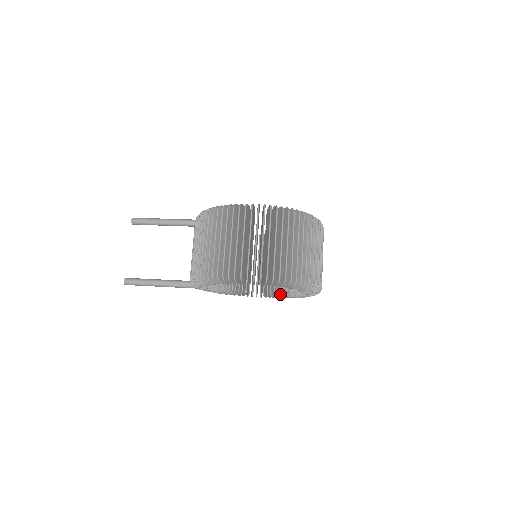
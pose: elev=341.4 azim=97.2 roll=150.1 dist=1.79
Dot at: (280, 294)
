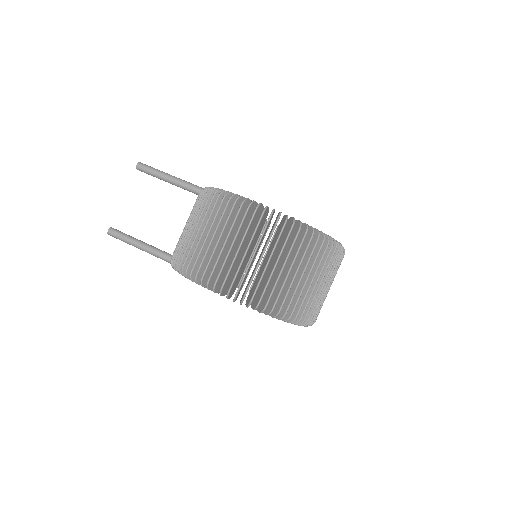
Dot at: occluded
